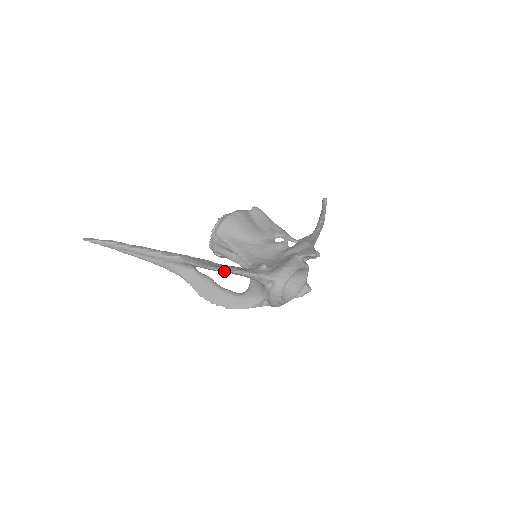
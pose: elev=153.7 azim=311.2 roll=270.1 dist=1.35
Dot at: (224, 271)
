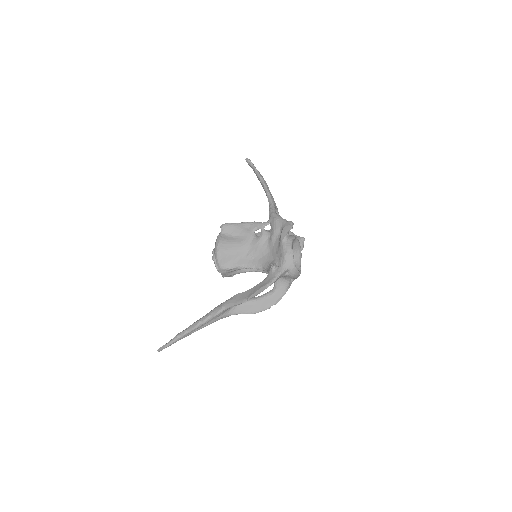
Dot at: (256, 295)
